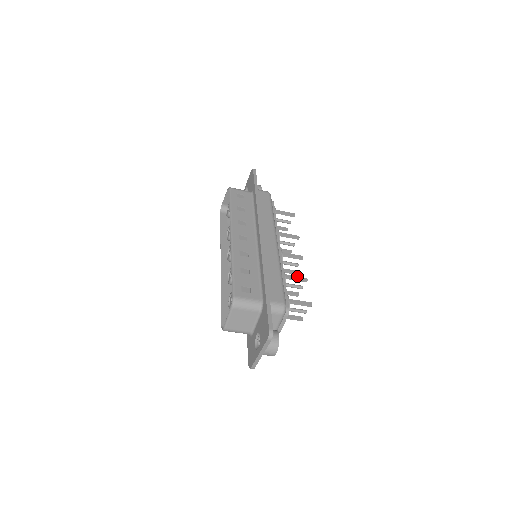
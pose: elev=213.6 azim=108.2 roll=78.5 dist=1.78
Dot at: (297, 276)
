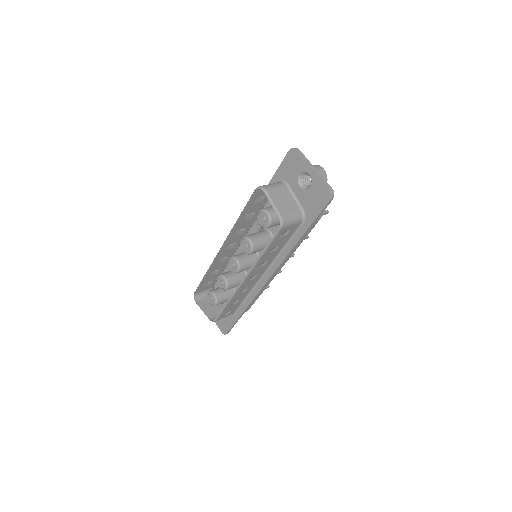
Dot at: occluded
